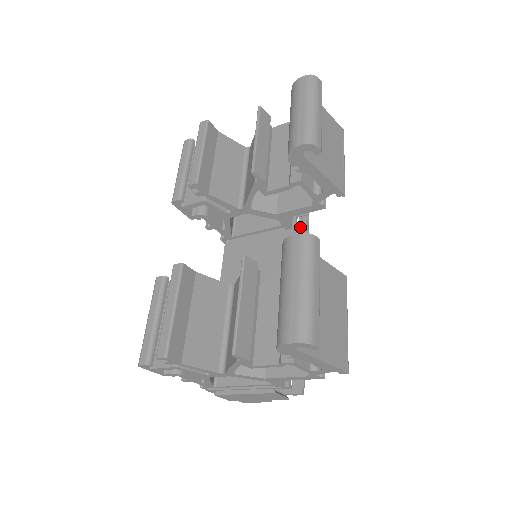
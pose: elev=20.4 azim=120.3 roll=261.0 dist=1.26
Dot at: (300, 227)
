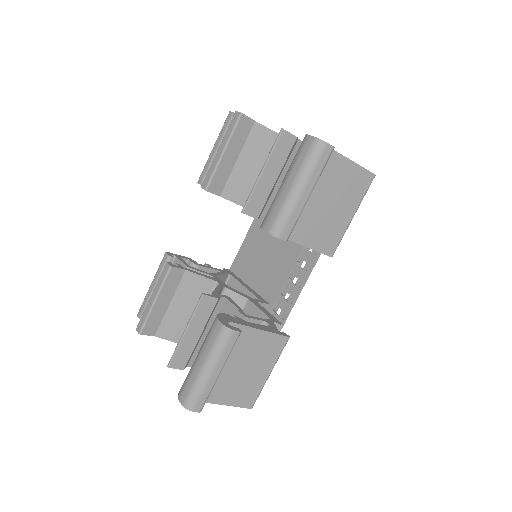
Dot at: occluded
